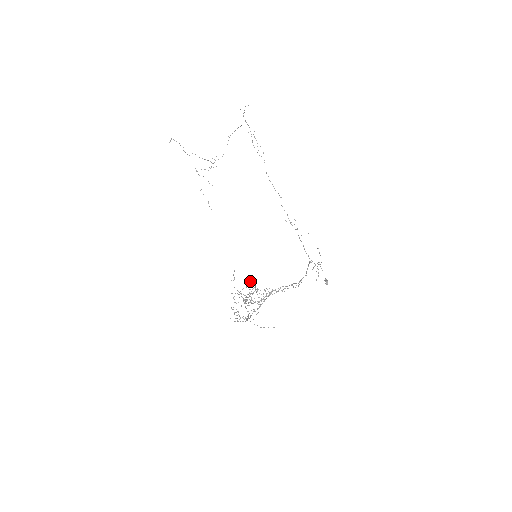
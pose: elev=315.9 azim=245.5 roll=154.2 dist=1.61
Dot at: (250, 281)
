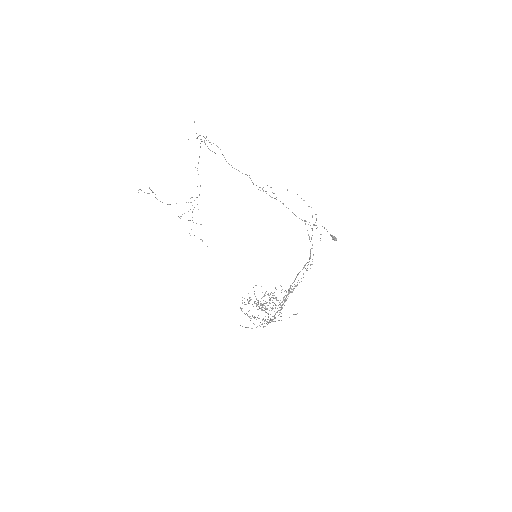
Dot at: occluded
